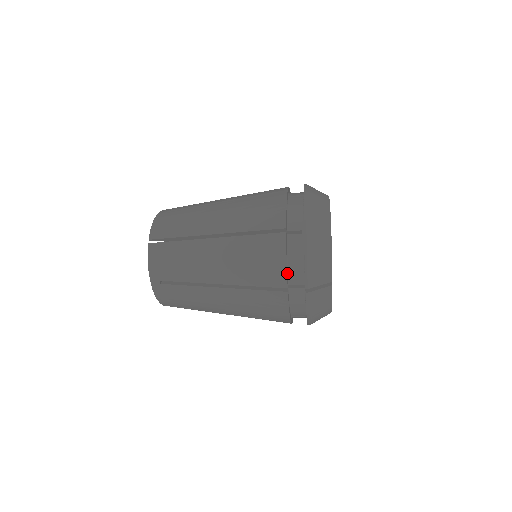
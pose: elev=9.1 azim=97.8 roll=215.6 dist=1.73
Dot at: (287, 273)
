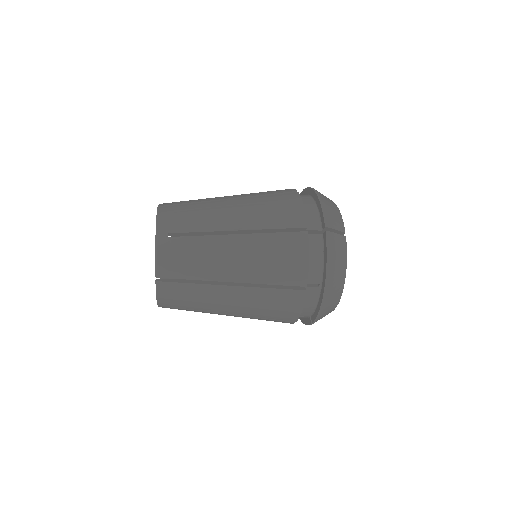
Dot at: occluded
